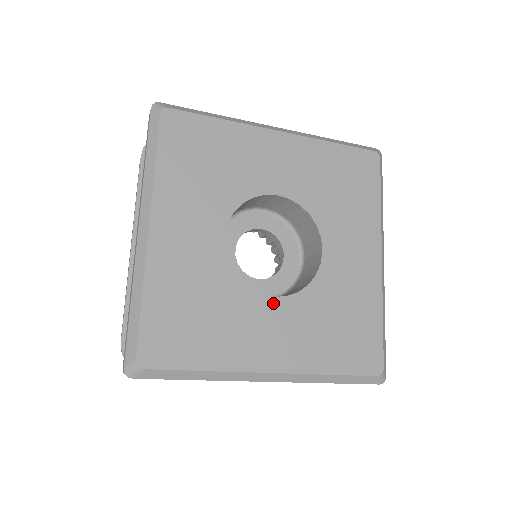
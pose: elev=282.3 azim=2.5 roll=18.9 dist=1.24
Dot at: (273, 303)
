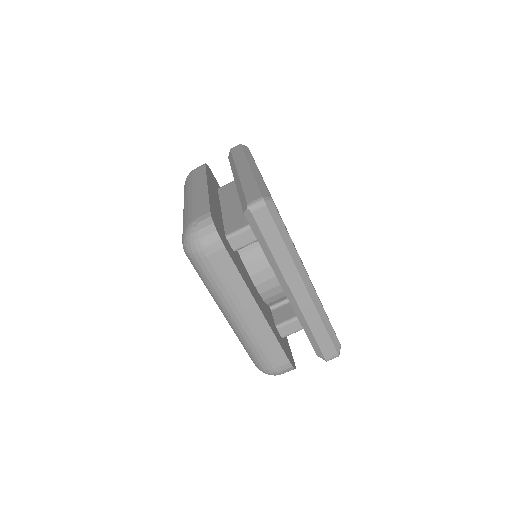
Dot at: occluded
